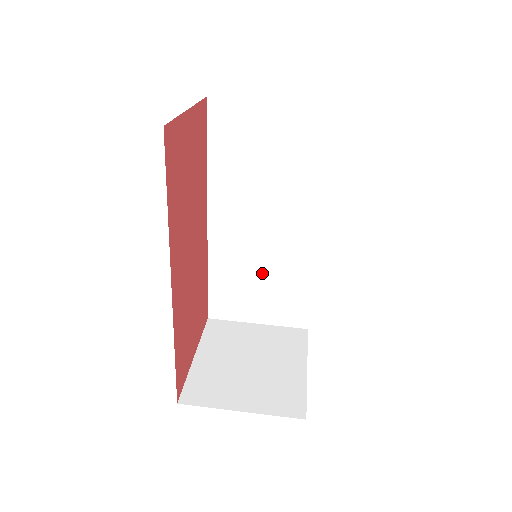
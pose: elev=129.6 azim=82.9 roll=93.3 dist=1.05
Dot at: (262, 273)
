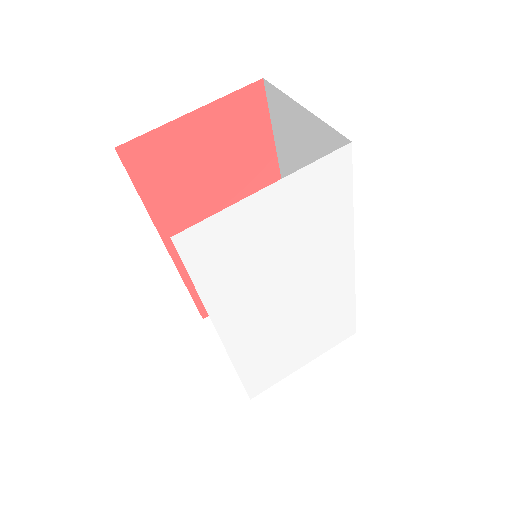
Dot at: occluded
